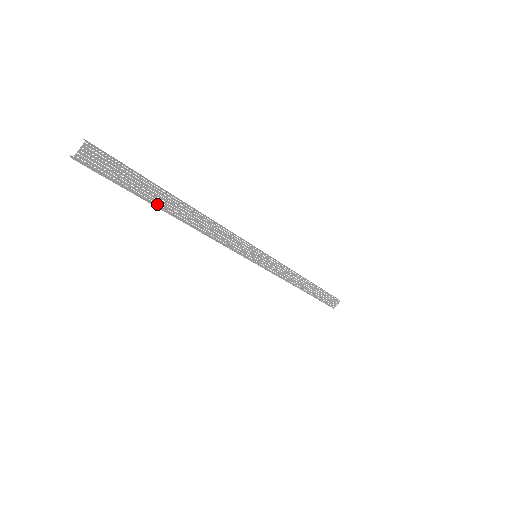
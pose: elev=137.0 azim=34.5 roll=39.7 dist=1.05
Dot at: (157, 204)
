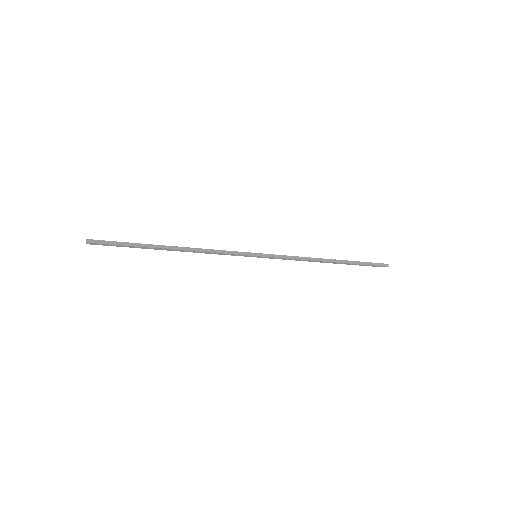
Dot at: occluded
